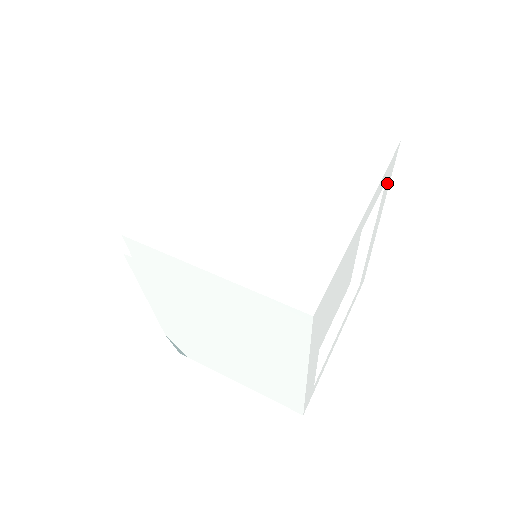
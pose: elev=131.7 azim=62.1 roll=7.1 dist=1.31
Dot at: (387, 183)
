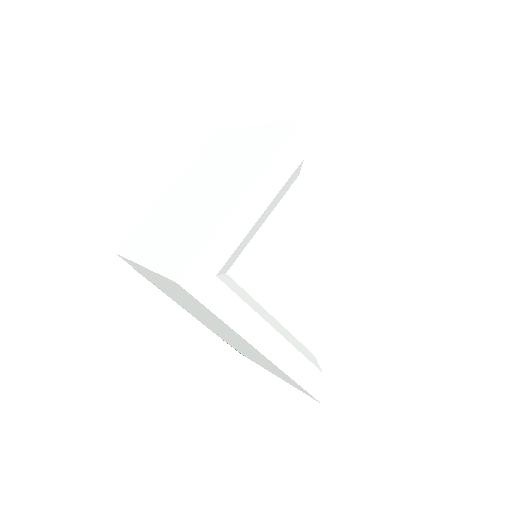
Dot at: (319, 159)
